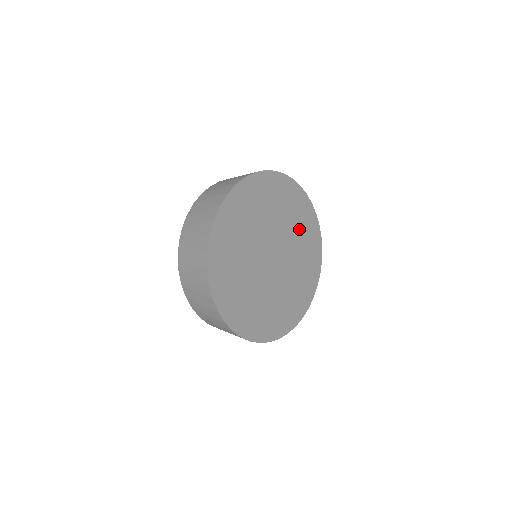
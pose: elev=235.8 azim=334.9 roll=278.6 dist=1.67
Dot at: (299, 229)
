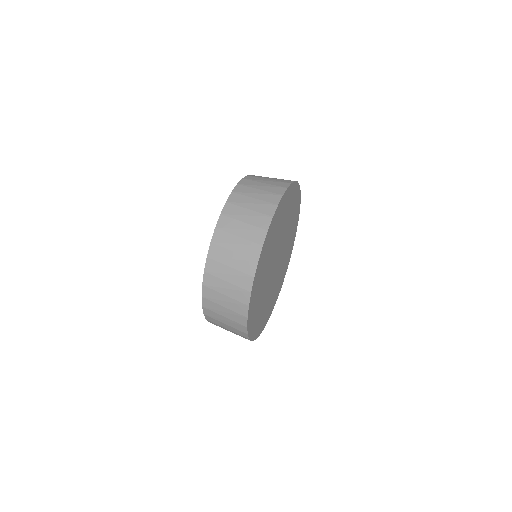
Dot at: (281, 274)
